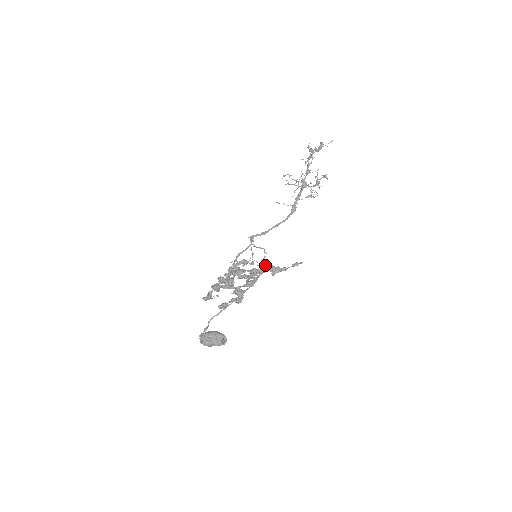
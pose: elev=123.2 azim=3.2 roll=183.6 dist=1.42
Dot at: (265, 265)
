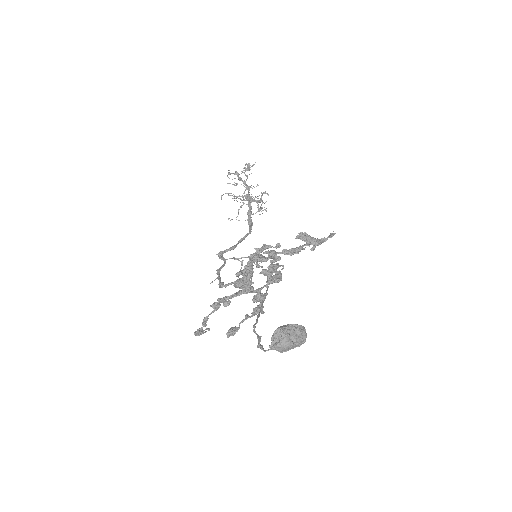
Dot at: (305, 236)
